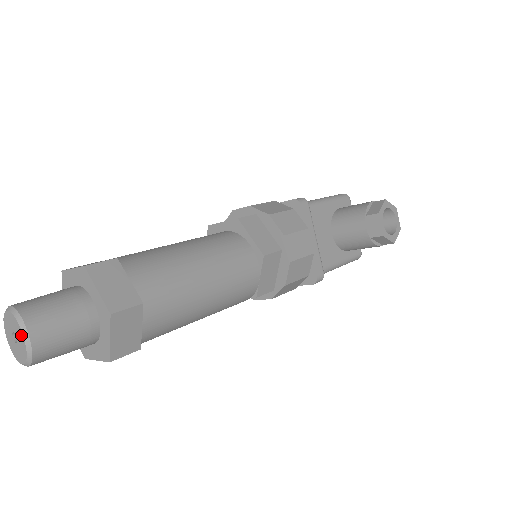
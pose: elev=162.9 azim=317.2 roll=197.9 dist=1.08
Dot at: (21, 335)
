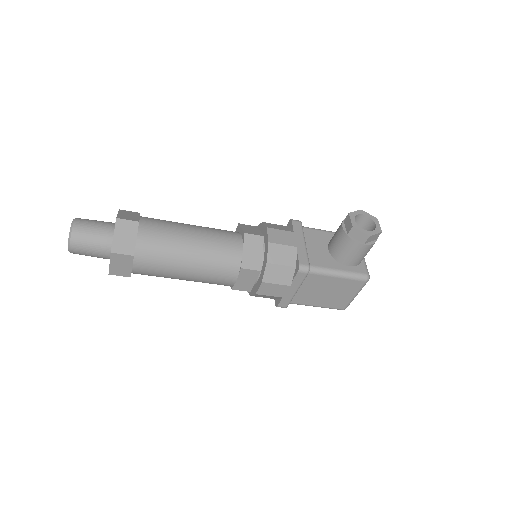
Dot at: (71, 225)
